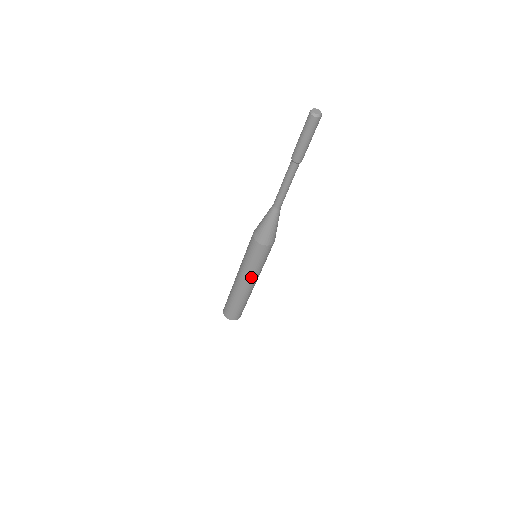
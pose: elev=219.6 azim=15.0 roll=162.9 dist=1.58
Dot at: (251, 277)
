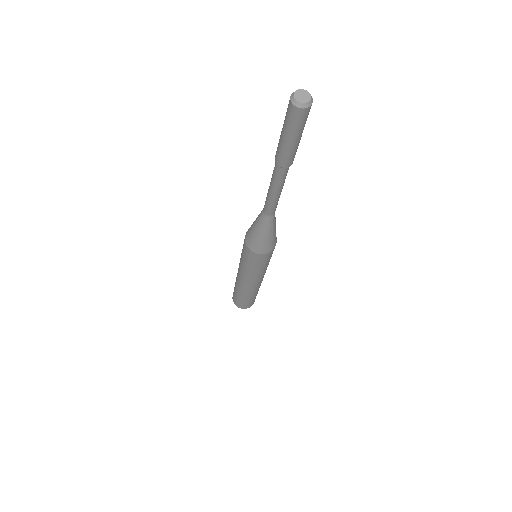
Dot at: (253, 279)
